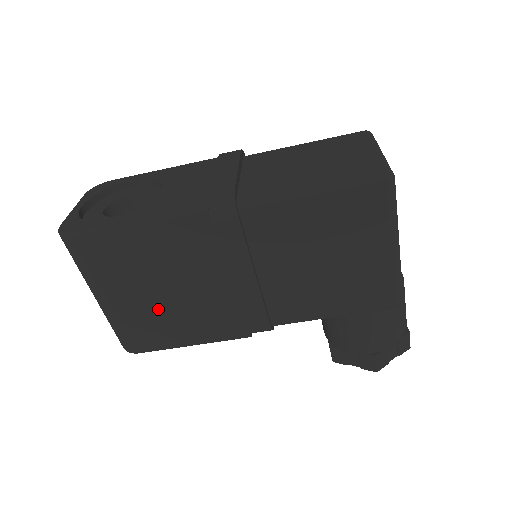
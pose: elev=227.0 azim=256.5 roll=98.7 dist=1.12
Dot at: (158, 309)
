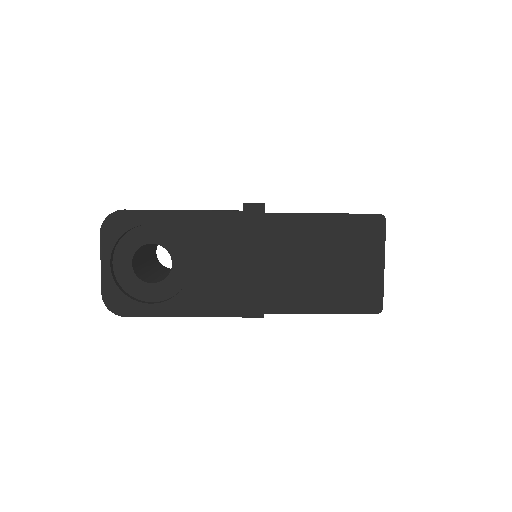
Dot at: occluded
